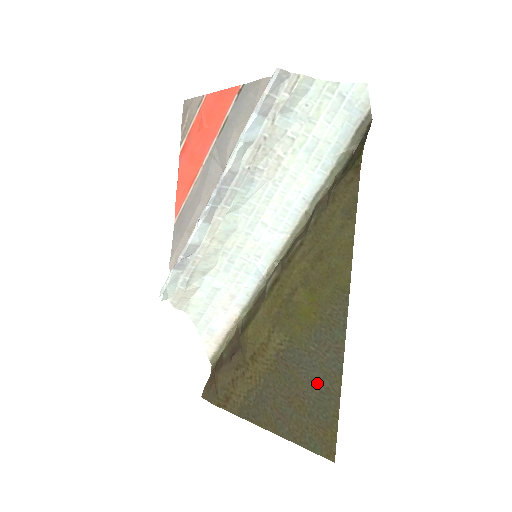
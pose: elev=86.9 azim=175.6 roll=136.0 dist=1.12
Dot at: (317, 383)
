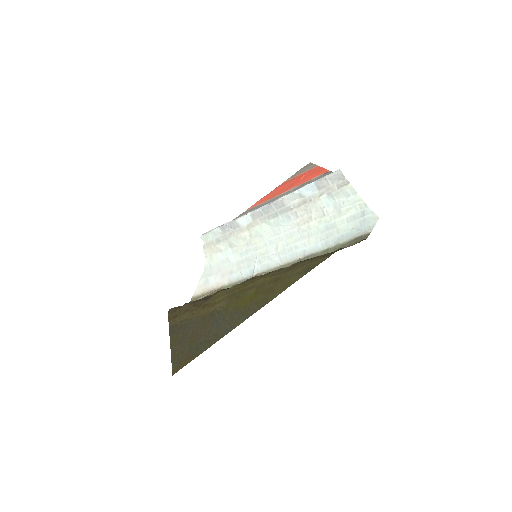
Dot at: (210, 335)
